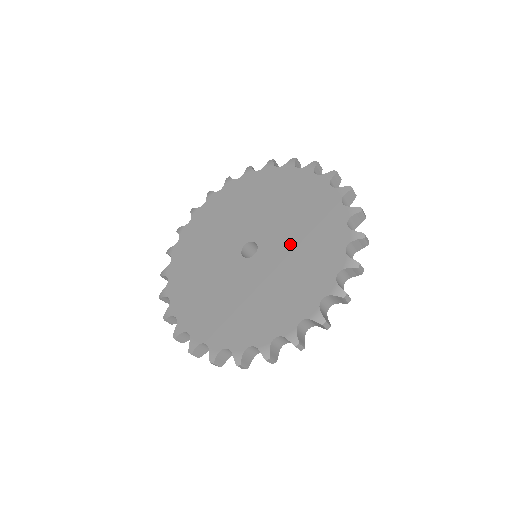
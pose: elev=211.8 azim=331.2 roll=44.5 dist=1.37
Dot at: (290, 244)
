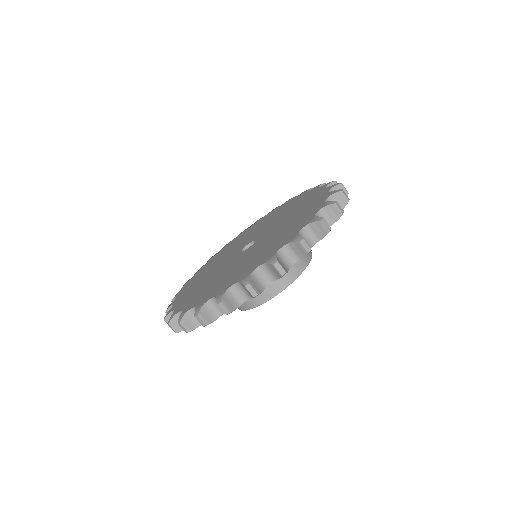
Dot at: (272, 236)
